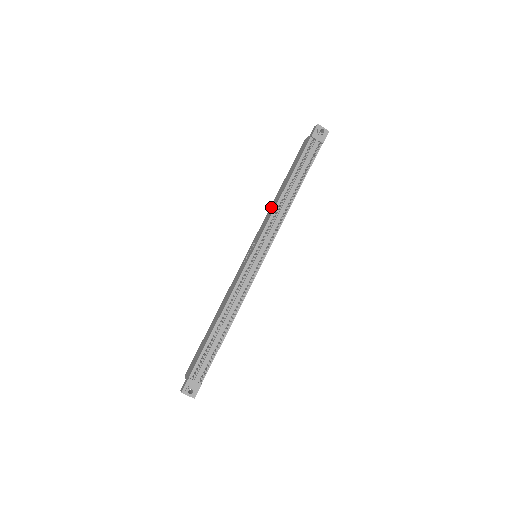
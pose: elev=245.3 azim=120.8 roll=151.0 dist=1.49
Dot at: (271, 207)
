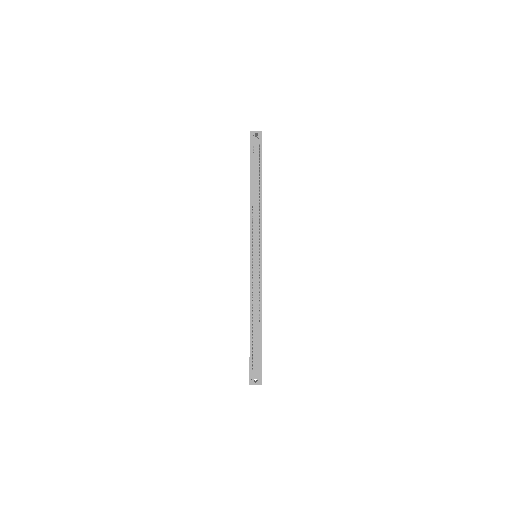
Dot at: occluded
